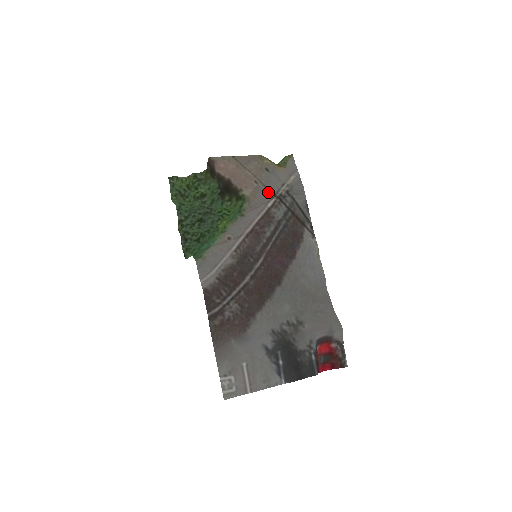
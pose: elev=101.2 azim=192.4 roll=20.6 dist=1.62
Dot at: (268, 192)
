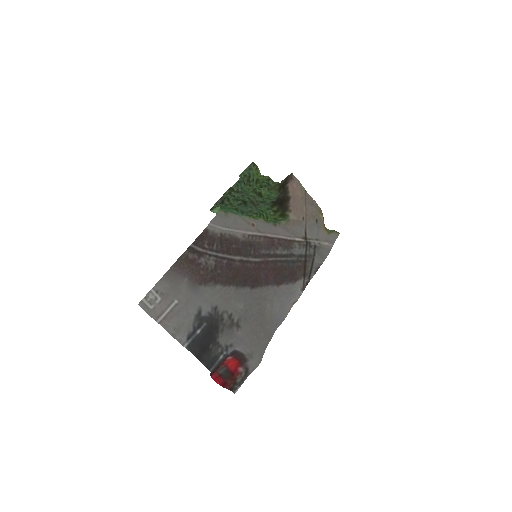
Dot at: (304, 232)
